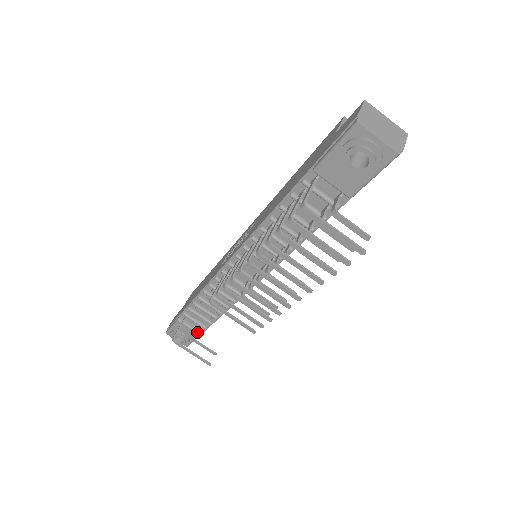
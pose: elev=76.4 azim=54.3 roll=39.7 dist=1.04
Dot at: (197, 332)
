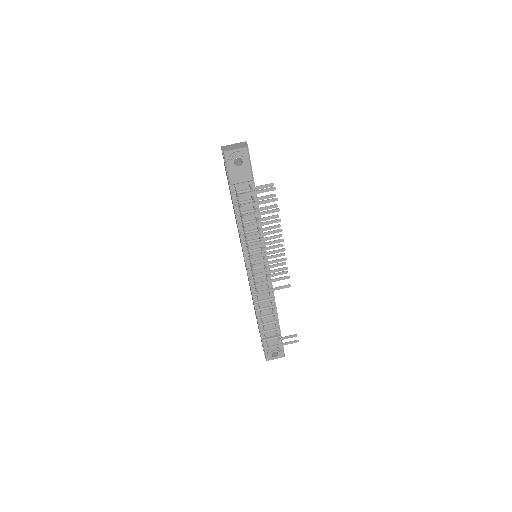
Dot at: (277, 335)
